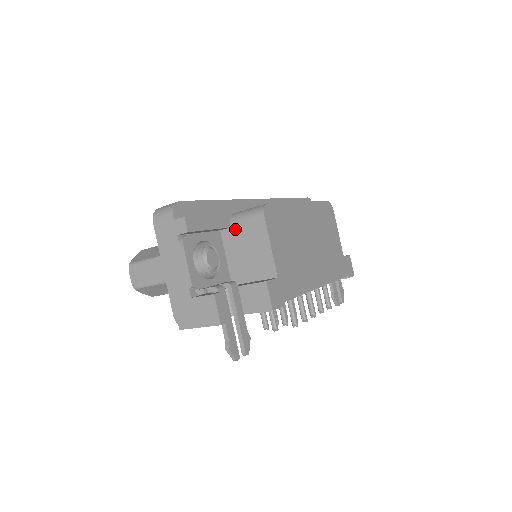
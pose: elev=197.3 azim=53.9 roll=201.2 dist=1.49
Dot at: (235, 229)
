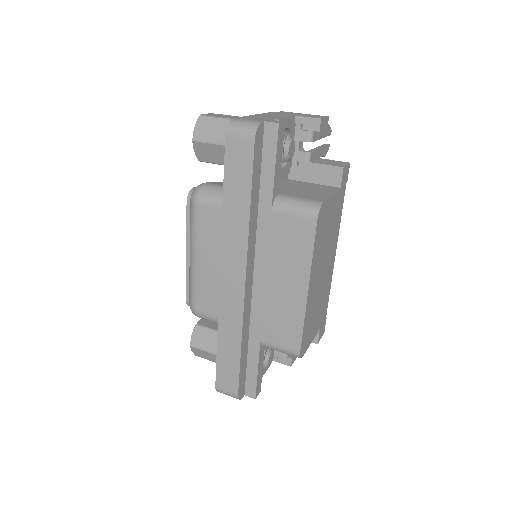
Dot at: occluded
